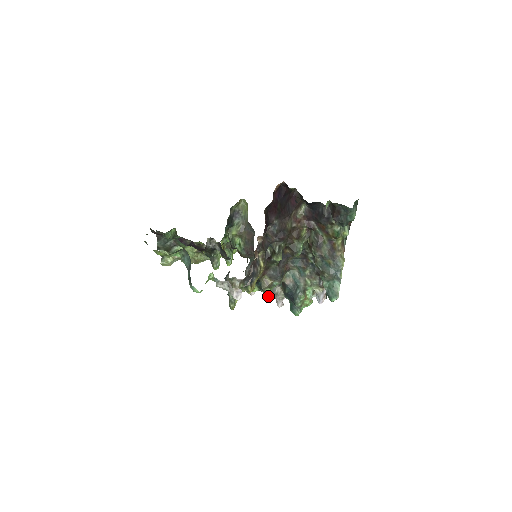
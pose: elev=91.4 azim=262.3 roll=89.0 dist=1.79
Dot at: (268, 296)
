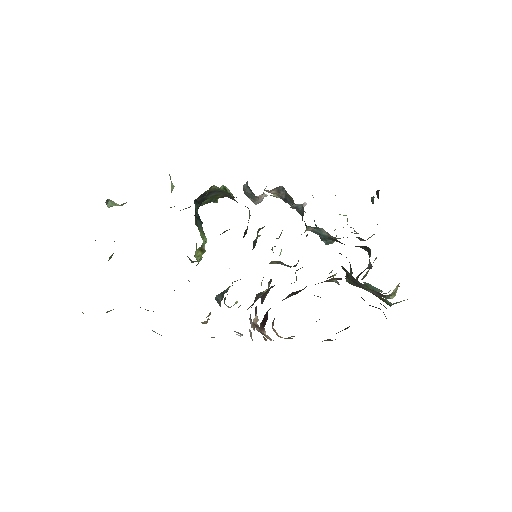
Dot at: (280, 254)
